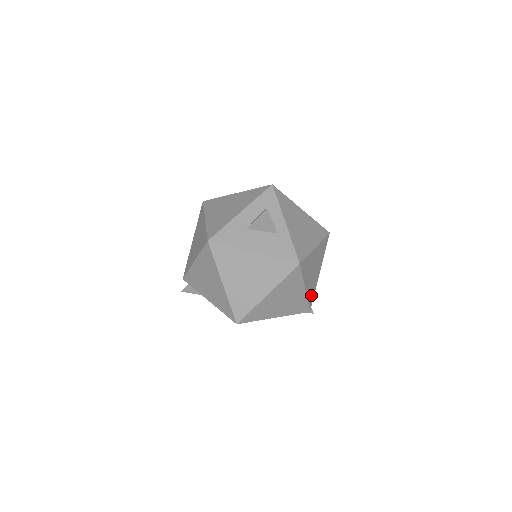
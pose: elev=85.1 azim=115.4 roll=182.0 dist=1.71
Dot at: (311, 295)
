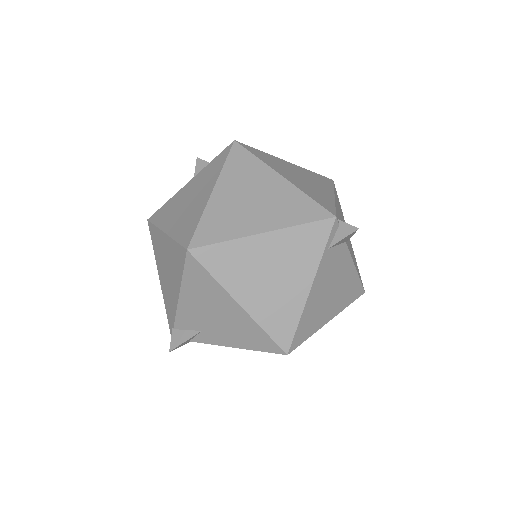
Dot at: (320, 200)
